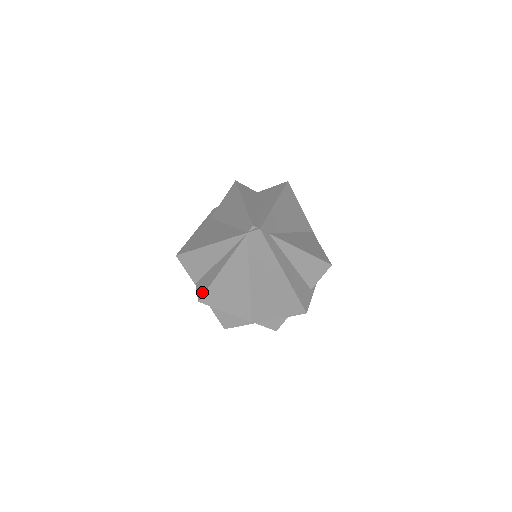
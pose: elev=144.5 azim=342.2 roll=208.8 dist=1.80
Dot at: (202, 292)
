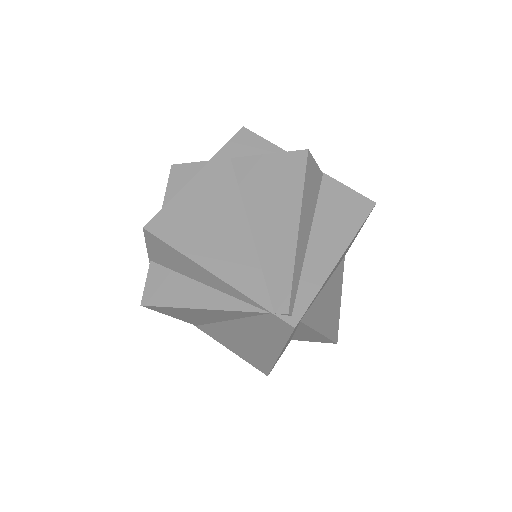
Dot at: (153, 299)
